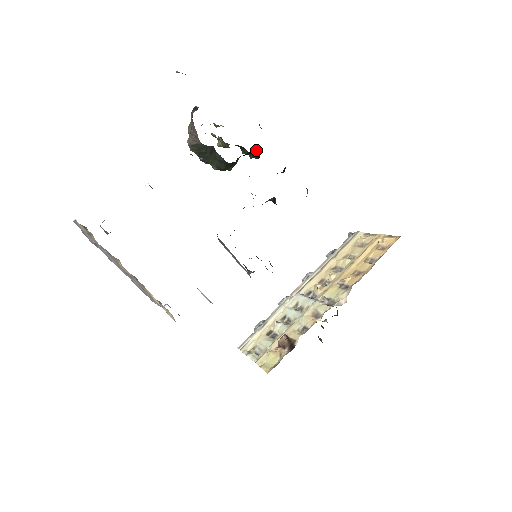
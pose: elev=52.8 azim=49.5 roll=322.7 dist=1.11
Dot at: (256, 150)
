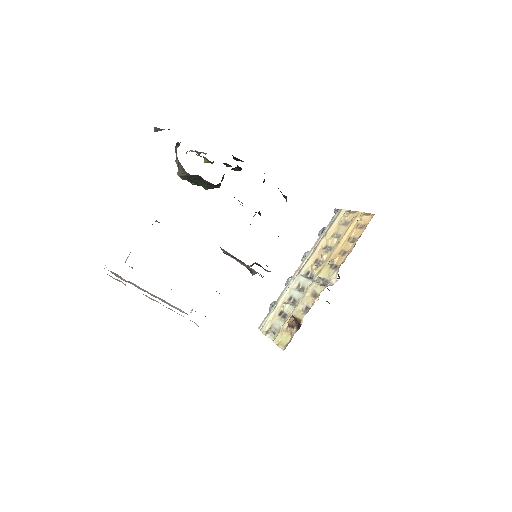
Dot at: (237, 166)
